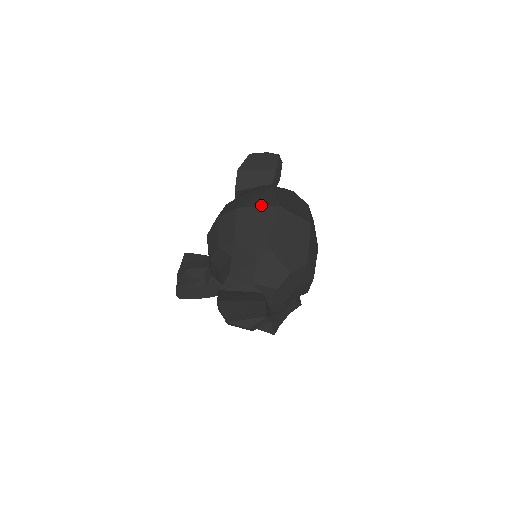
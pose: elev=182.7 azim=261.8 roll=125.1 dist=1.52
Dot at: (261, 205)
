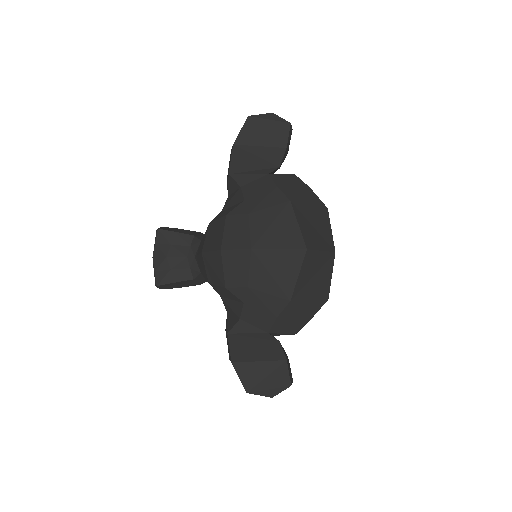
Dot at: (283, 246)
